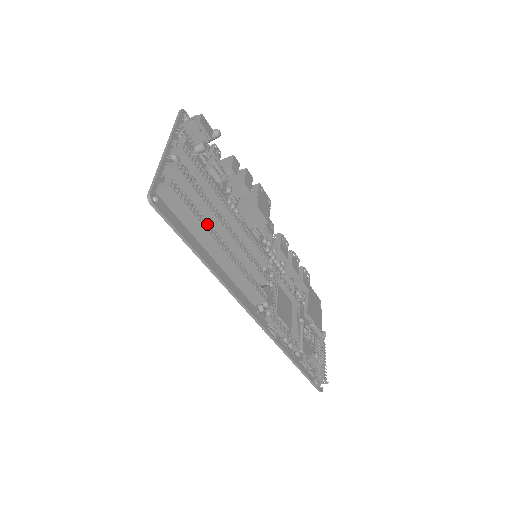
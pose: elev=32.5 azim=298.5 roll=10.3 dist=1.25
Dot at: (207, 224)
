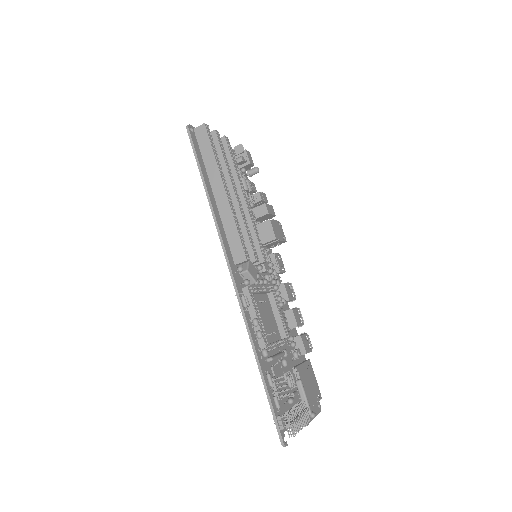
Dot at: (220, 167)
